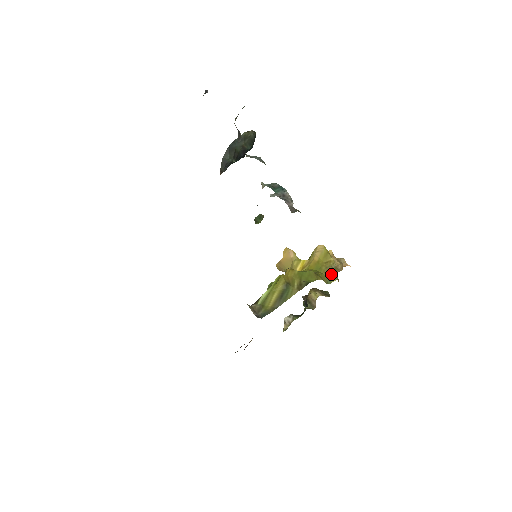
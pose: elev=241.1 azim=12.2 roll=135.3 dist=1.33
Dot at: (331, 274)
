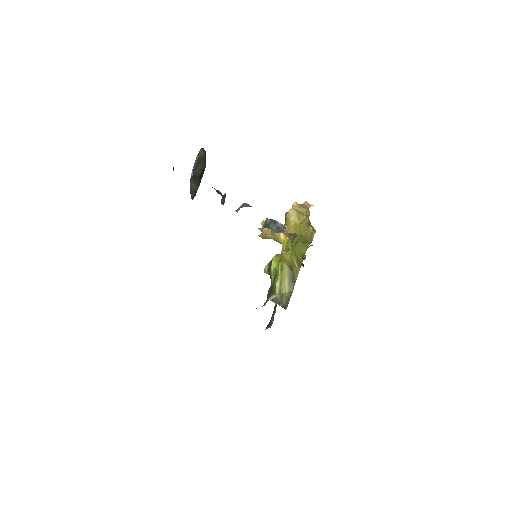
Dot at: (310, 231)
